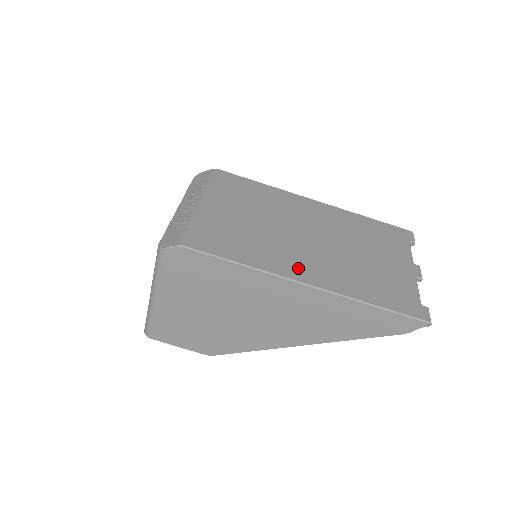
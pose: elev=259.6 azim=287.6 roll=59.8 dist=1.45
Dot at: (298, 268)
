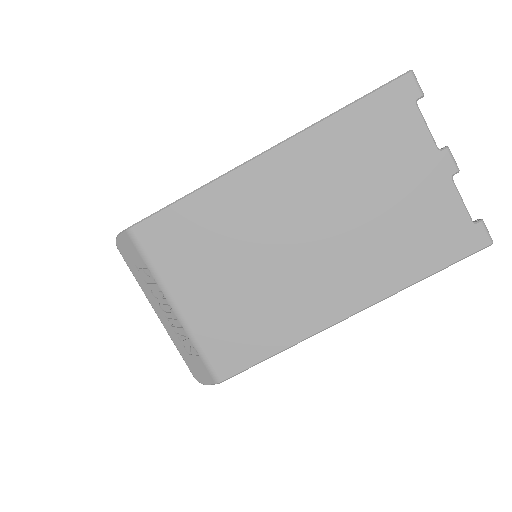
Dot at: (329, 303)
